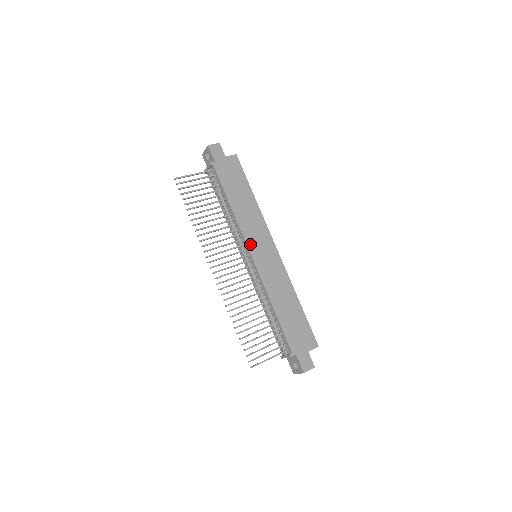
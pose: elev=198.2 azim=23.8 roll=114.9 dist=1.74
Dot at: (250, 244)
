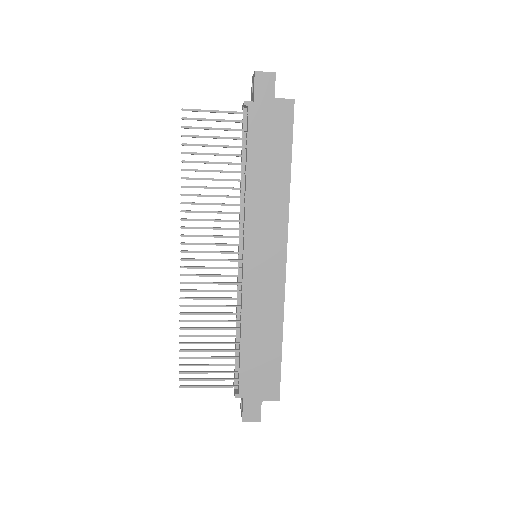
Dot at: (249, 241)
